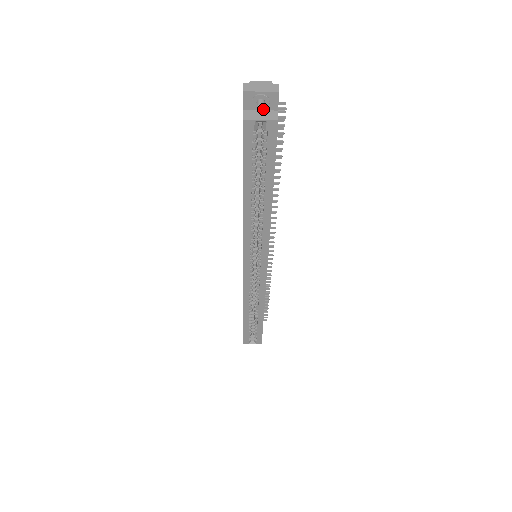
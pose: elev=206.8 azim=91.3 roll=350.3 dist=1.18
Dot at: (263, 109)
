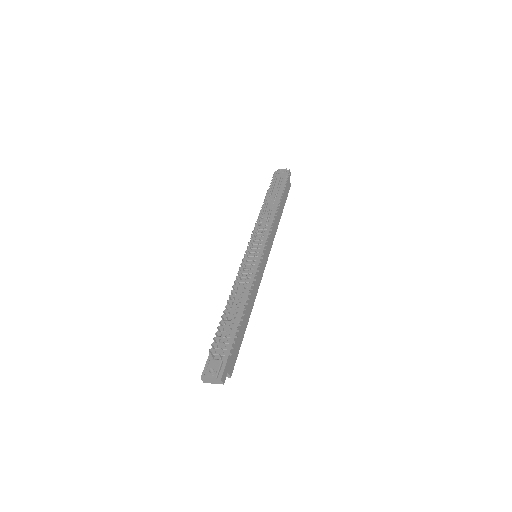
Dot at: occluded
